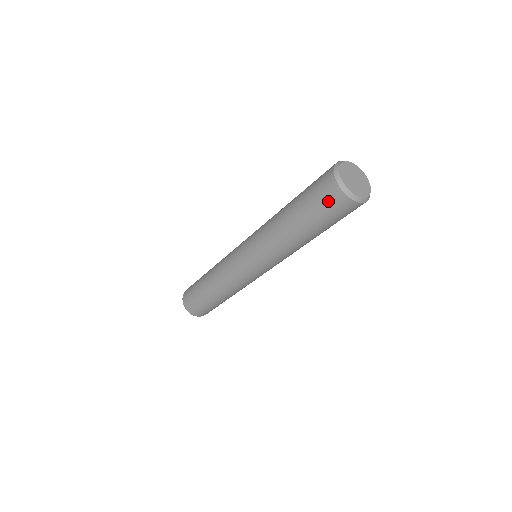
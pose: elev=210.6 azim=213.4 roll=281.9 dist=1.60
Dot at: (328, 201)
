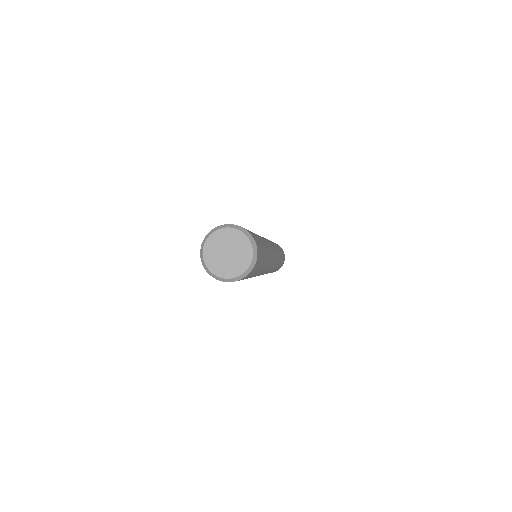
Dot at: occluded
